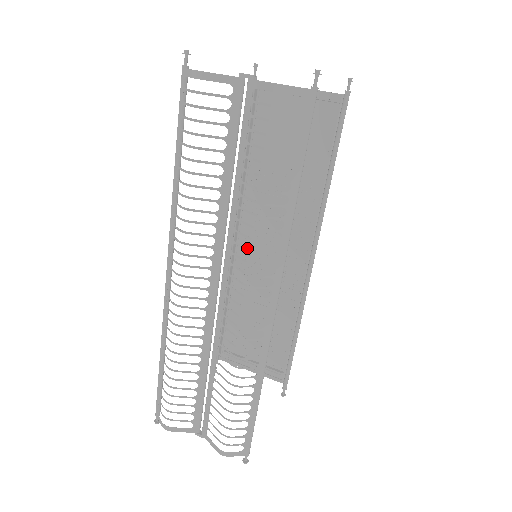
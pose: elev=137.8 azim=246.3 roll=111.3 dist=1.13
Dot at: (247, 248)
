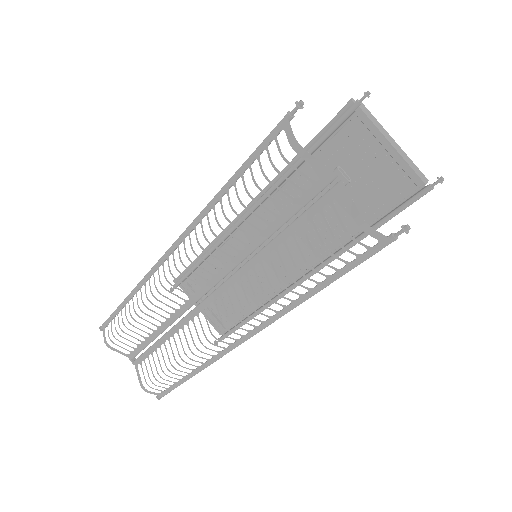
Dot at: occluded
